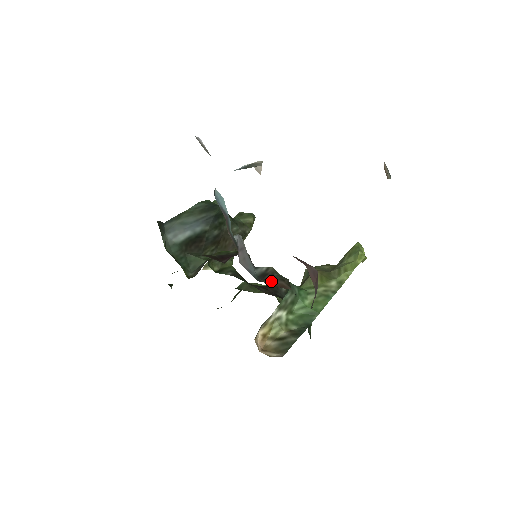
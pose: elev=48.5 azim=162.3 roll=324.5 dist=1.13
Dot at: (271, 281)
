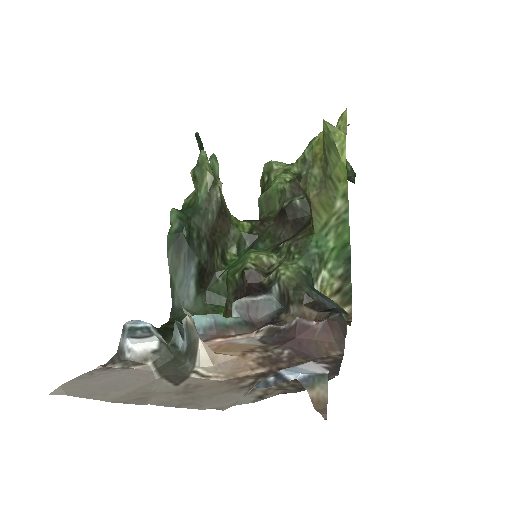
Dot at: (294, 311)
